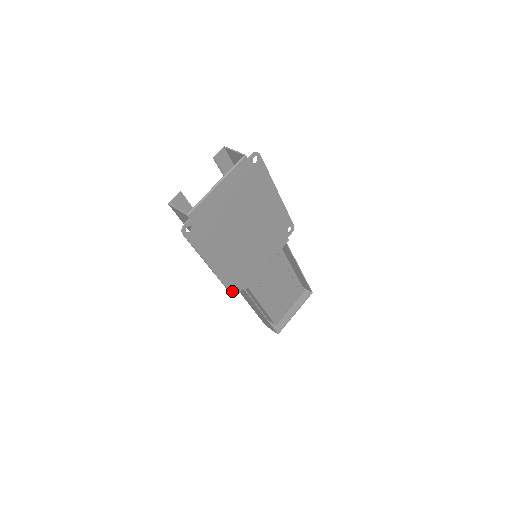
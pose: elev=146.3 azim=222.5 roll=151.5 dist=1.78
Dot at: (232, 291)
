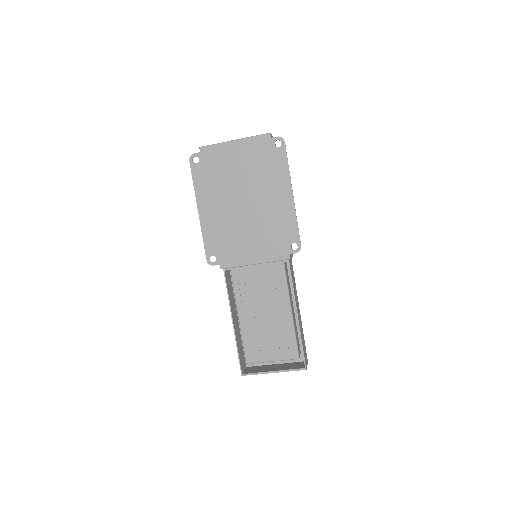
Dot at: (208, 256)
